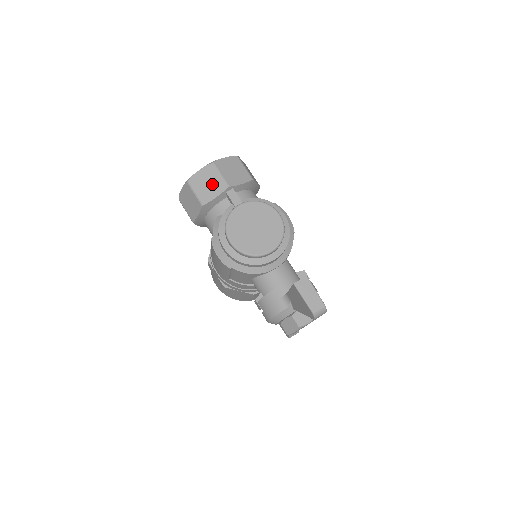
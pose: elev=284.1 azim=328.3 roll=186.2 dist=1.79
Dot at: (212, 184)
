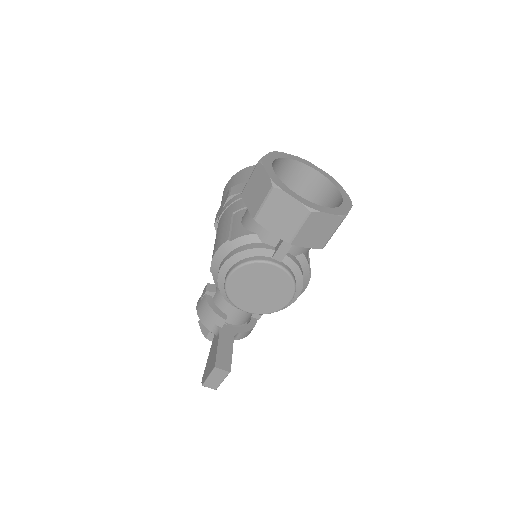
Dot at: (284, 222)
